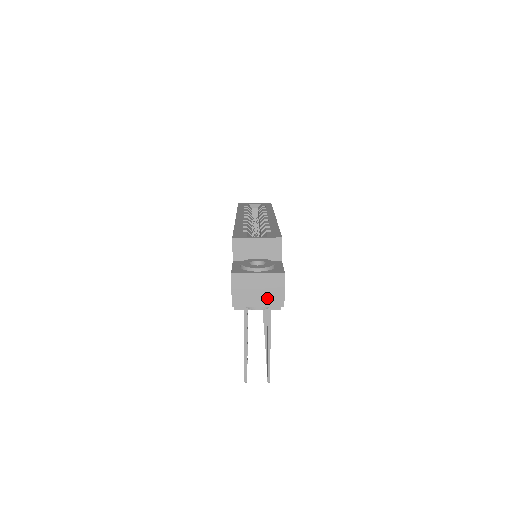
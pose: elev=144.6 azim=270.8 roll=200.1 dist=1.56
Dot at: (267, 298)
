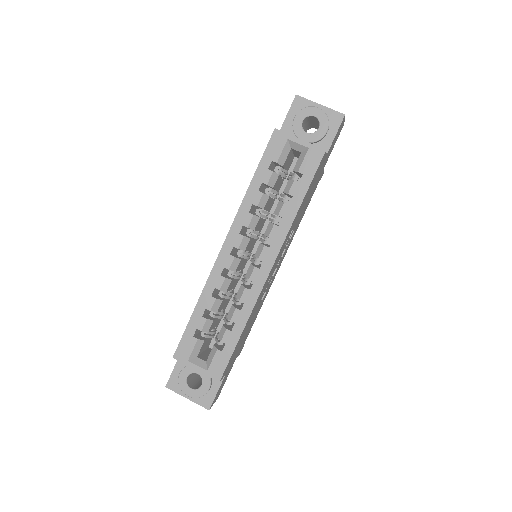
Dot at: occluded
